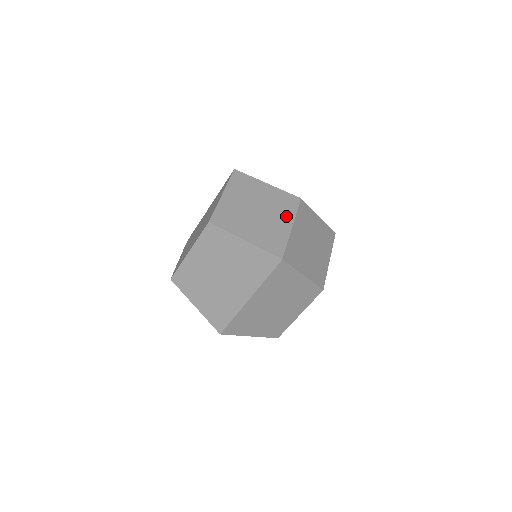
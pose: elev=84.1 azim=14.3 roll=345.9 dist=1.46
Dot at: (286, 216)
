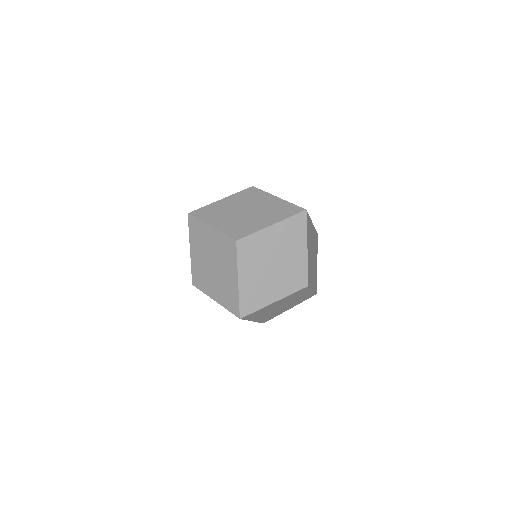
Dot at: (231, 268)
